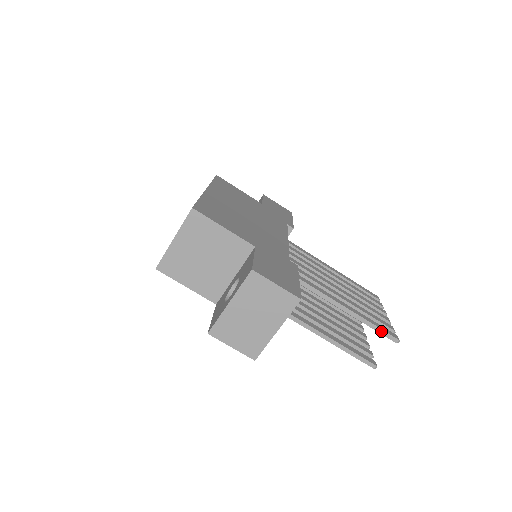
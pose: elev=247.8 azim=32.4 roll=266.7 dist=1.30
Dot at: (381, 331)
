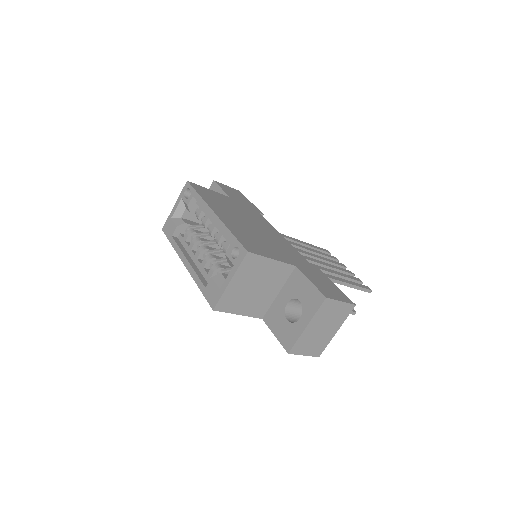
Dot at: (362, 289)
